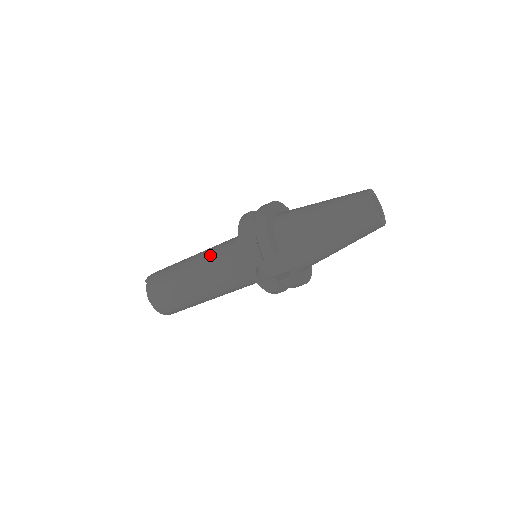
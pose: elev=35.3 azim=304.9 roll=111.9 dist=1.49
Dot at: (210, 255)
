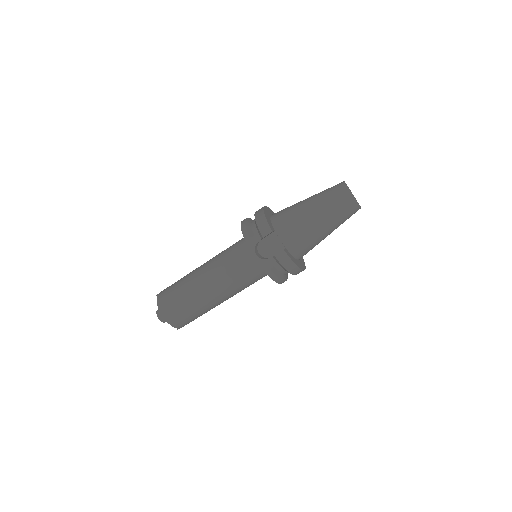
Dot at: (216, 256)
